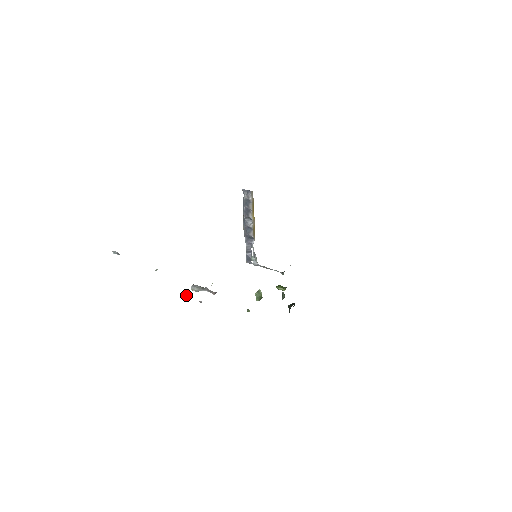
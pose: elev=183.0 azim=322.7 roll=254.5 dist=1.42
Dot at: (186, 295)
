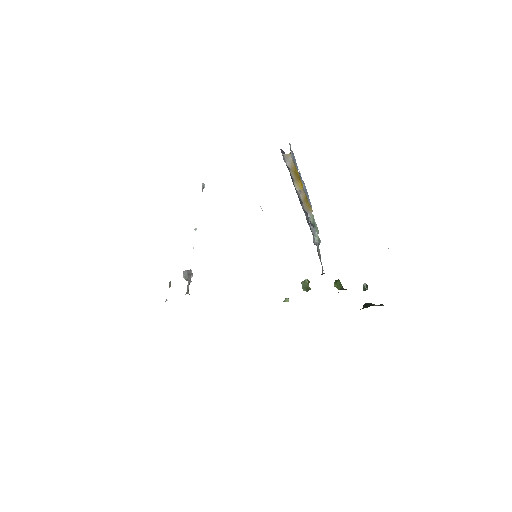
Dot at: (169, 283)
